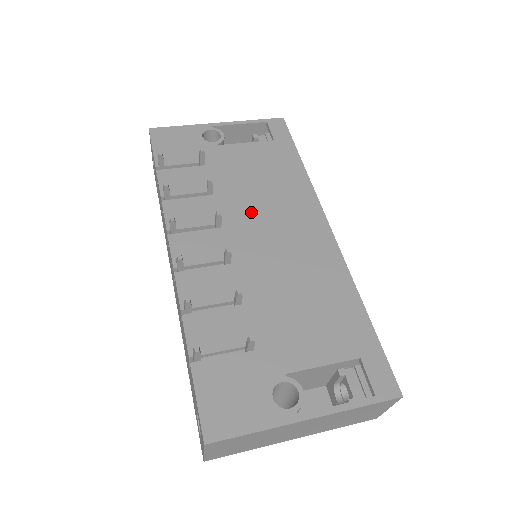
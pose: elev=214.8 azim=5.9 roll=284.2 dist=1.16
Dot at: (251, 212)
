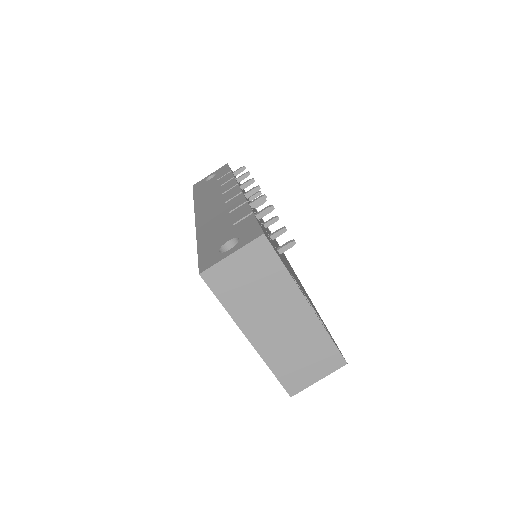
Dot at: occluded
